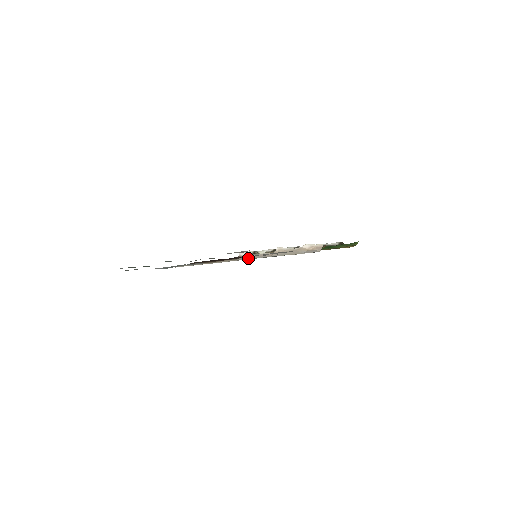
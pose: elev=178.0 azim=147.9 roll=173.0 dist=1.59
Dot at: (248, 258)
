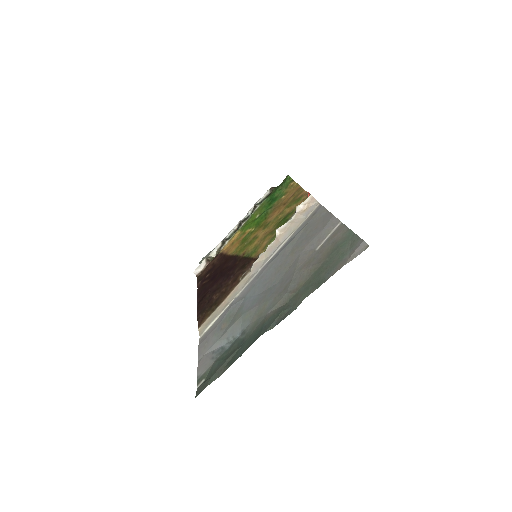
Dot at: (261, 263)
